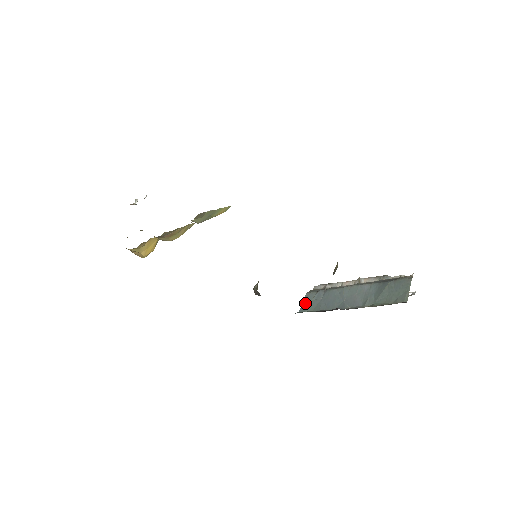
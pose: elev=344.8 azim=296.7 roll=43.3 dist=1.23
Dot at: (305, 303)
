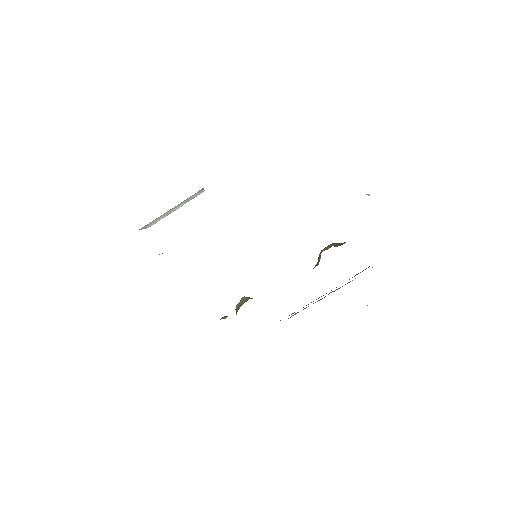
Dot at: occluded
